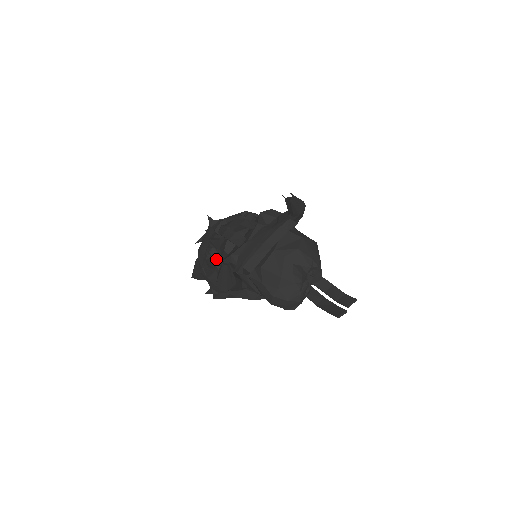
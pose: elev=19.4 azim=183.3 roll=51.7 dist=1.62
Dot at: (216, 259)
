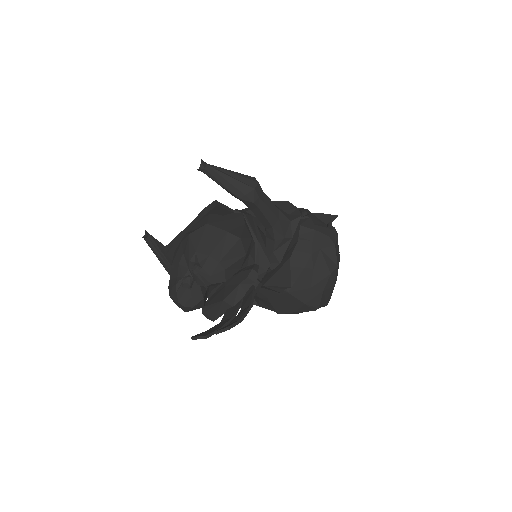
Dot at: occluded
